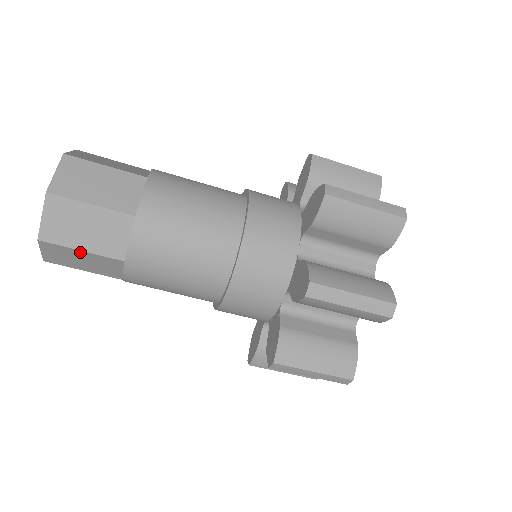
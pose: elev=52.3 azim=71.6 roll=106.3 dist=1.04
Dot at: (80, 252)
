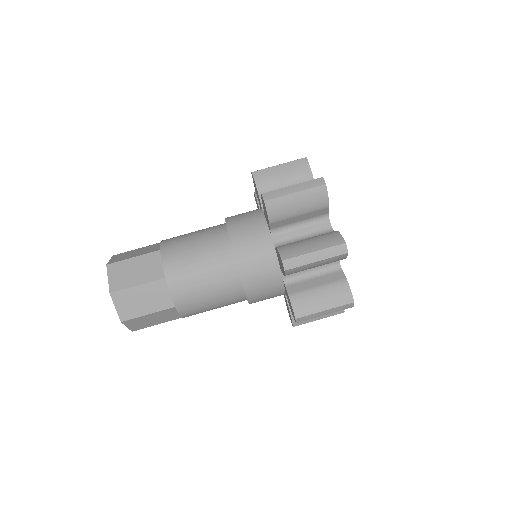
Dot at: (137, 288)
